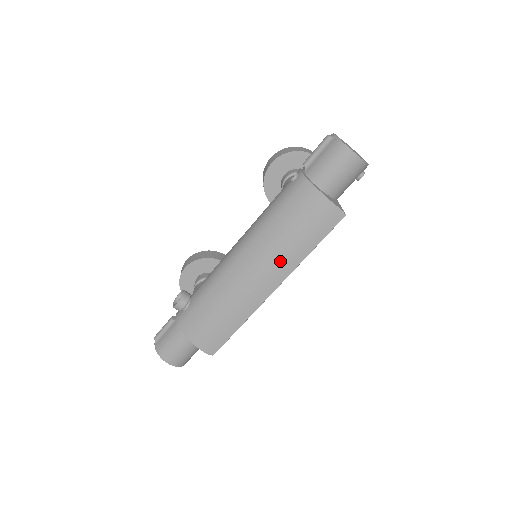
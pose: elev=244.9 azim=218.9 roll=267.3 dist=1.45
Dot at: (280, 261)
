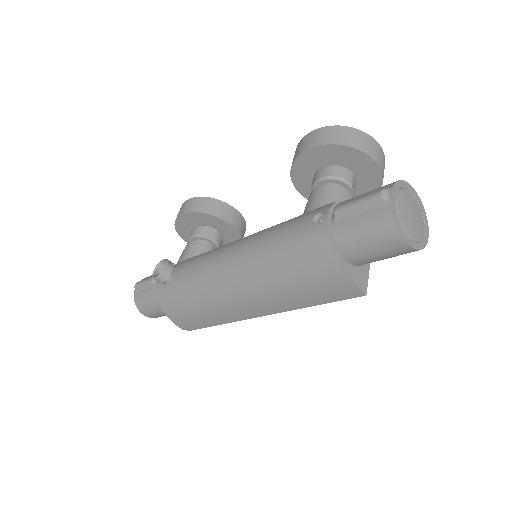
Dot at: (271, 301)
